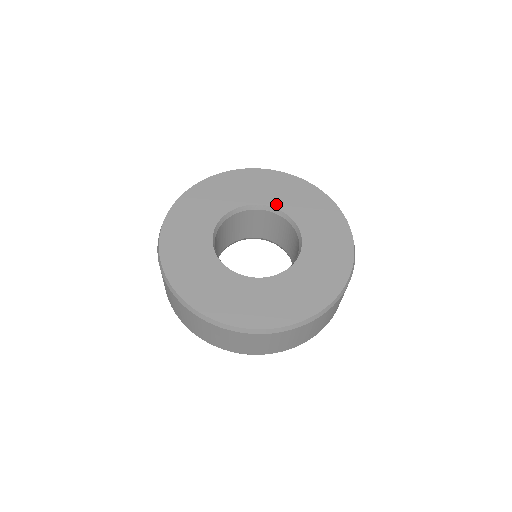
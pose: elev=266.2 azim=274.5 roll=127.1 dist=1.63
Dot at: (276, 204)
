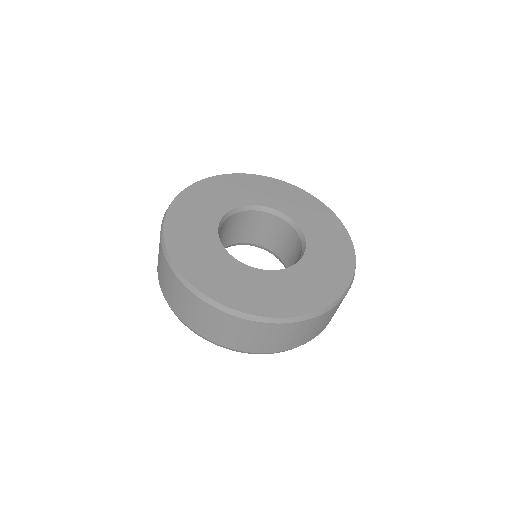
Dot at: (281, 208)
